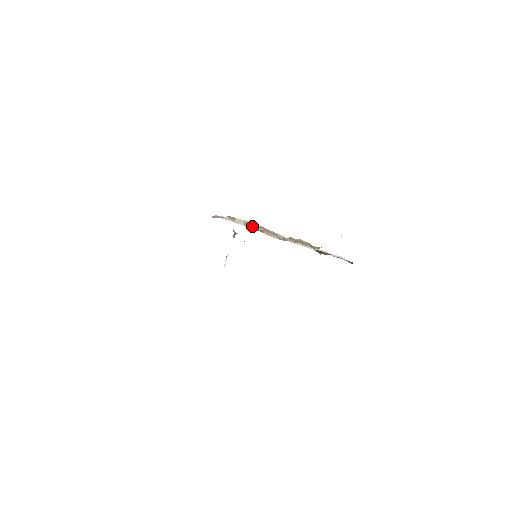
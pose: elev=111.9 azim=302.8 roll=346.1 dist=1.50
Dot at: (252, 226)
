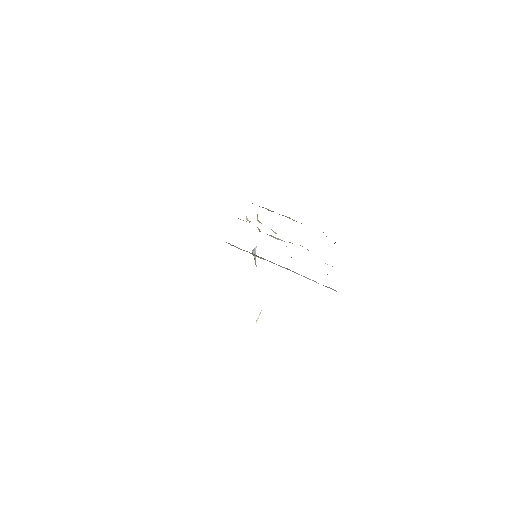
Dot at: occluded
